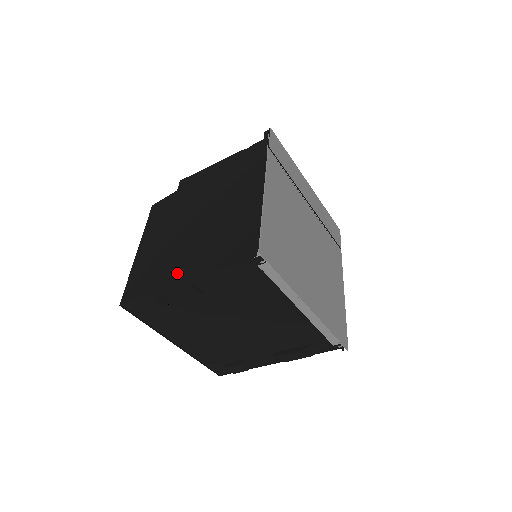
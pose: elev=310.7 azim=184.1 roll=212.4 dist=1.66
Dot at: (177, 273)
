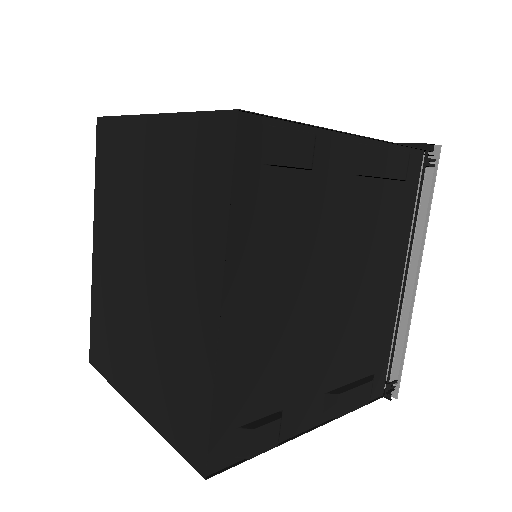
Dot at: occluded
